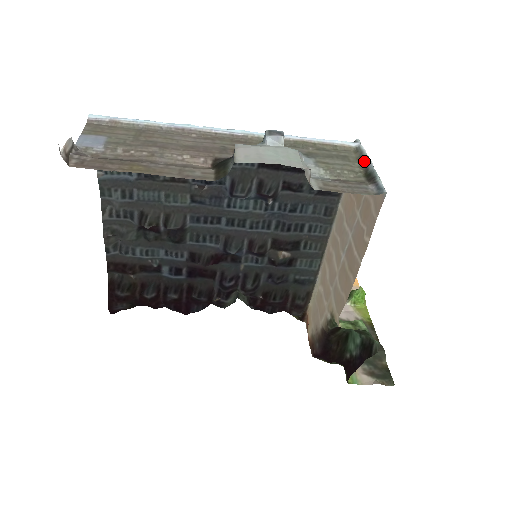
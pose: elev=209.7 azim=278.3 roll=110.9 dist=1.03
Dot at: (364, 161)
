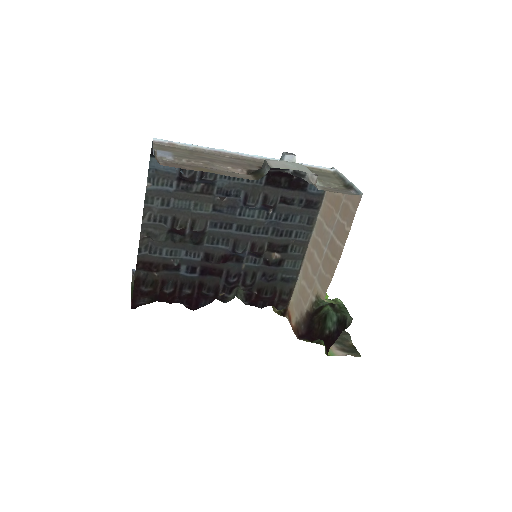
Dot at: (342, 178)
